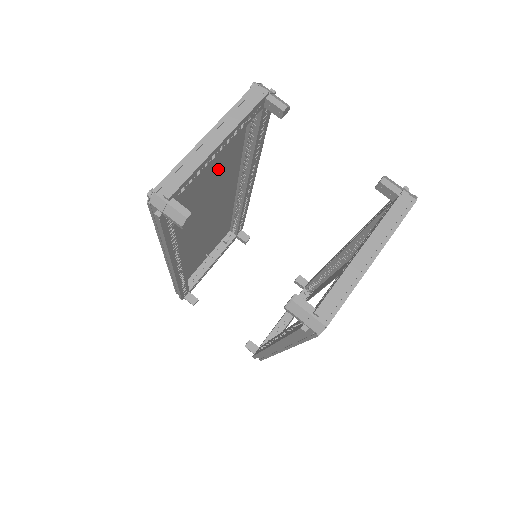
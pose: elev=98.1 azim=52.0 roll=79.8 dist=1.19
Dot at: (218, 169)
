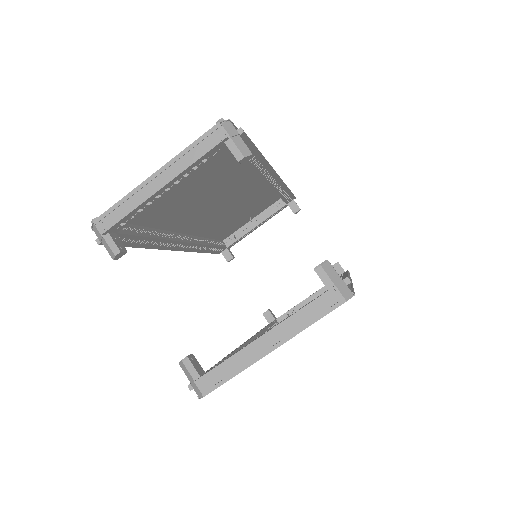
Dot at: (207, 180)
